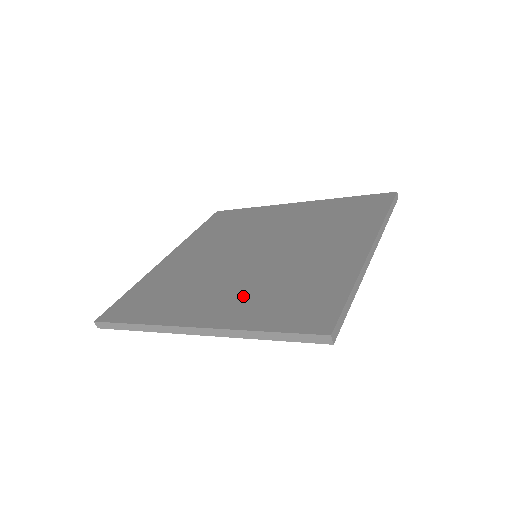
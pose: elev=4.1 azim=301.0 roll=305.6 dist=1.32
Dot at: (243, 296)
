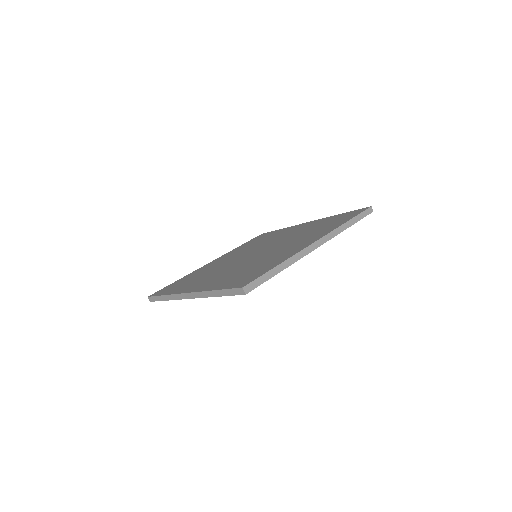
Dot at: (224, 275)
